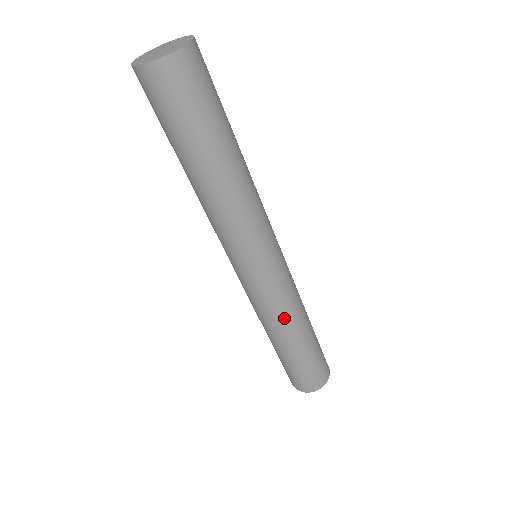
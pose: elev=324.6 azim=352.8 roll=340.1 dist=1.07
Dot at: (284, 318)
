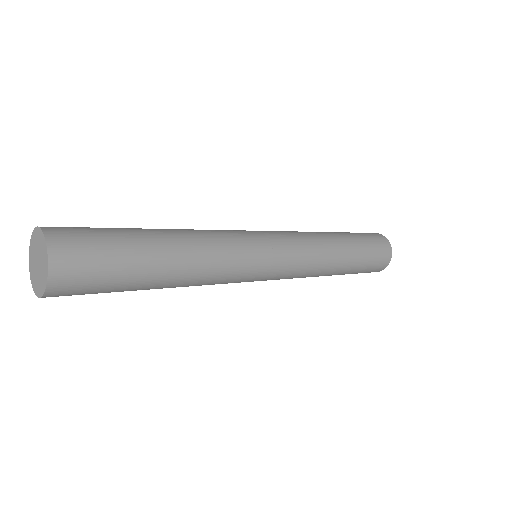
Dot at: (305, 277)
